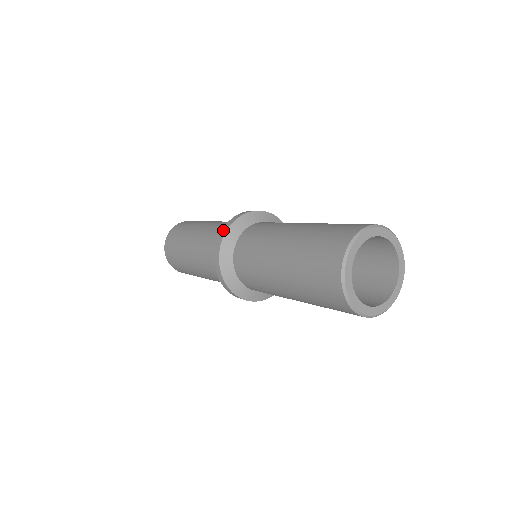
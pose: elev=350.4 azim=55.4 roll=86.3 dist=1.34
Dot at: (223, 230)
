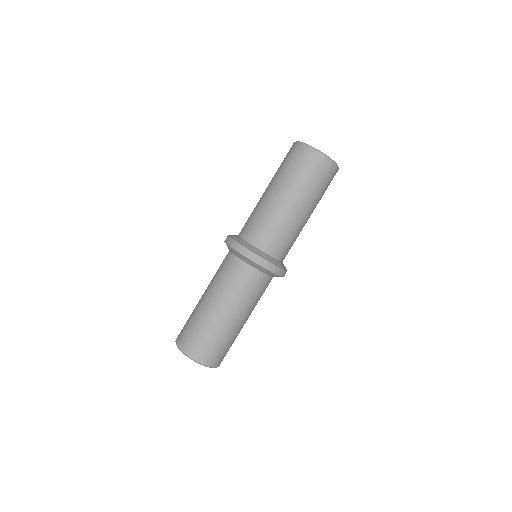
Dot at: (238, 248)
